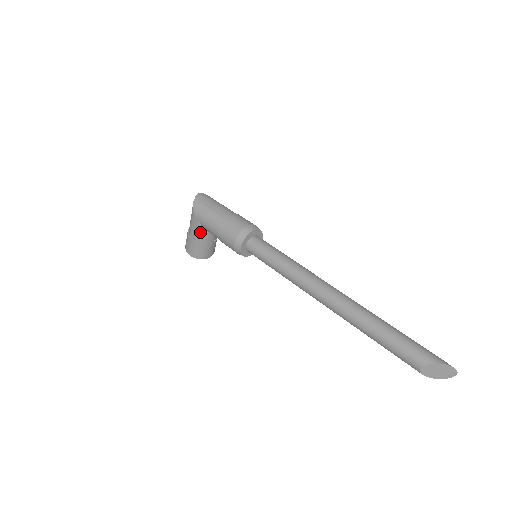
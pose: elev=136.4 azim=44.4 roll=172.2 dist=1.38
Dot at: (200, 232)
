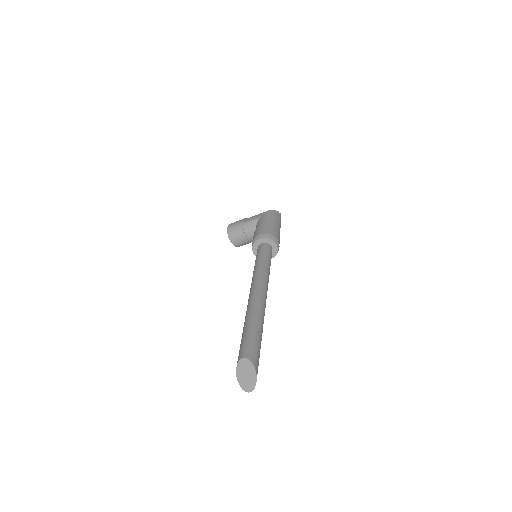
Dot at: (253, 221)
